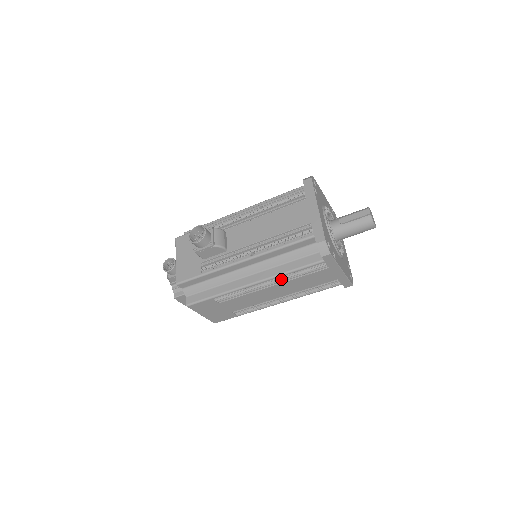
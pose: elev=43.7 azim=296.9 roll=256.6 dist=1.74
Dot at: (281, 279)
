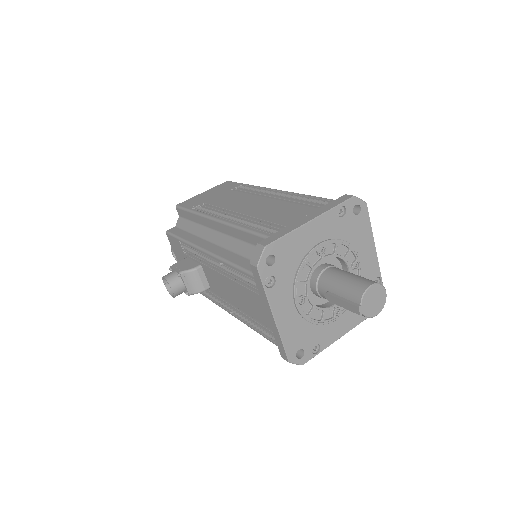
Dot at: occluded
